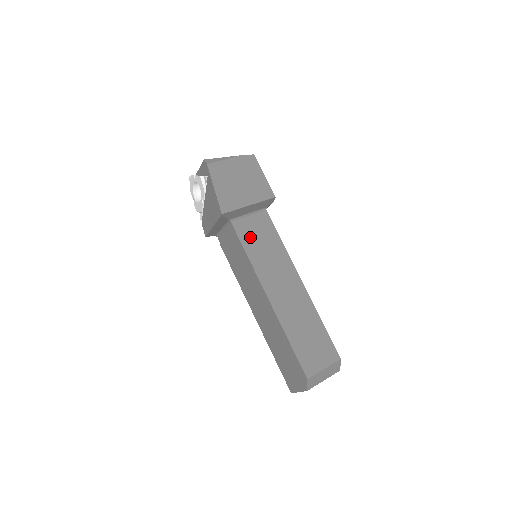
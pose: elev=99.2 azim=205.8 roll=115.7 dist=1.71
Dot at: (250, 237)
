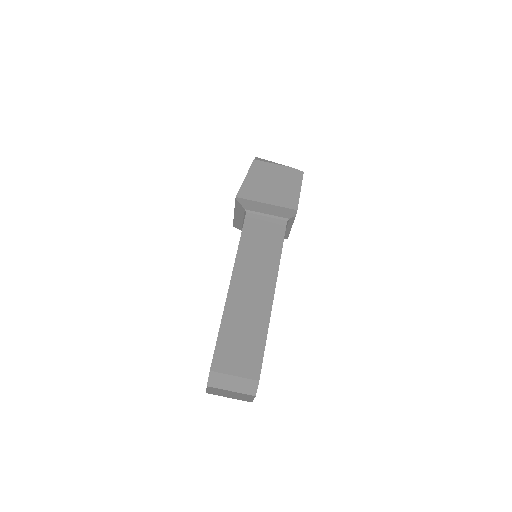
Dot at: (254, 232)
